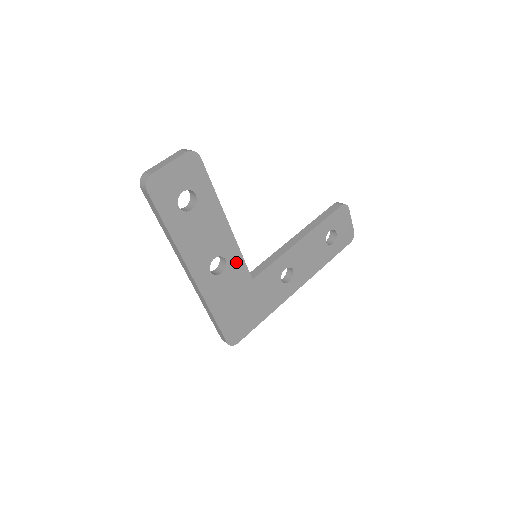
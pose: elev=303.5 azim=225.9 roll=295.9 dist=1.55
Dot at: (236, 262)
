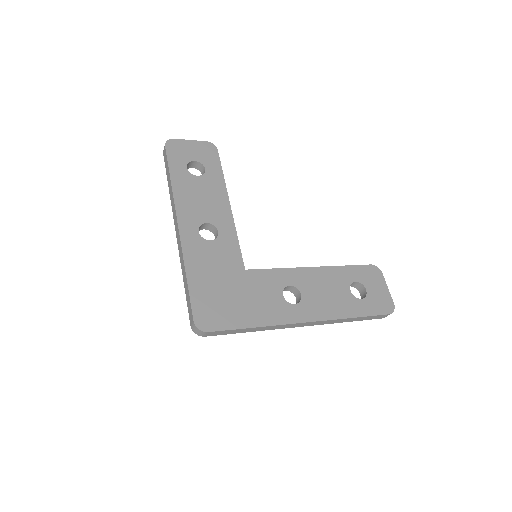
Dot at: (229, 241)
